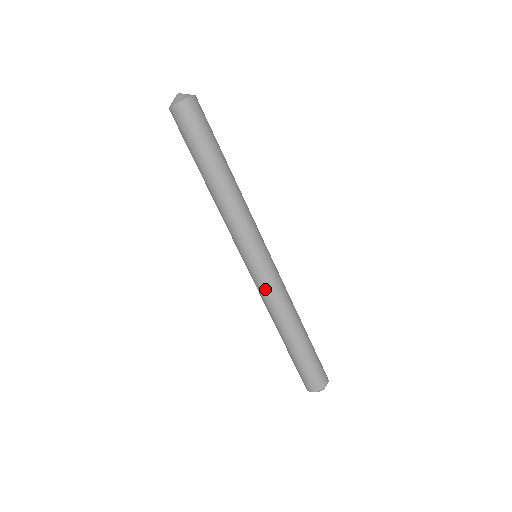
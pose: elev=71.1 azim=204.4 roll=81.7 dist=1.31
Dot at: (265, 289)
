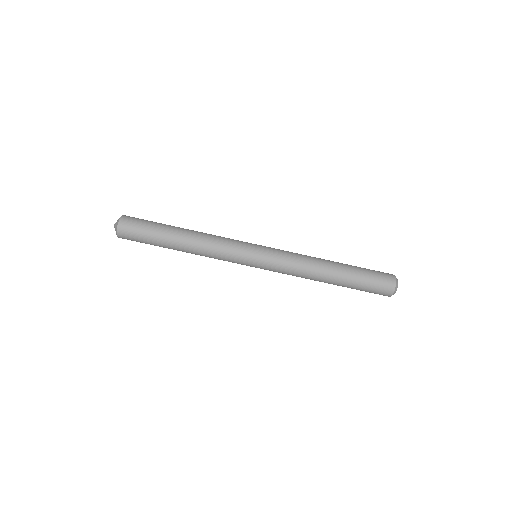
Dot at: (282, 266)
